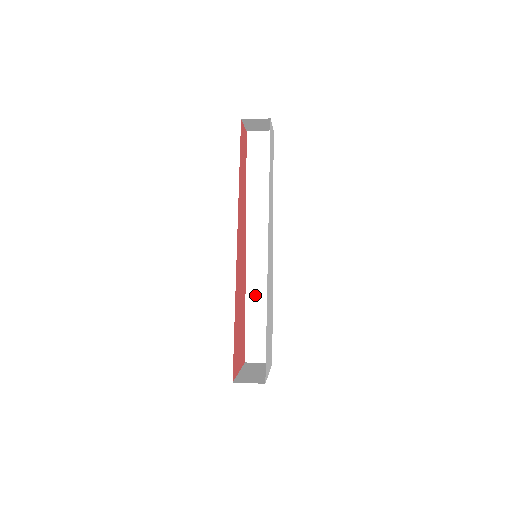
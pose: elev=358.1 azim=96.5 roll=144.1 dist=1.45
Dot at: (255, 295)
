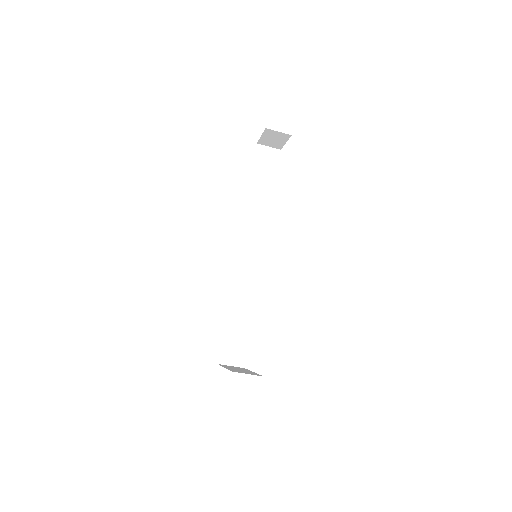
Dot at: (239, 297)
